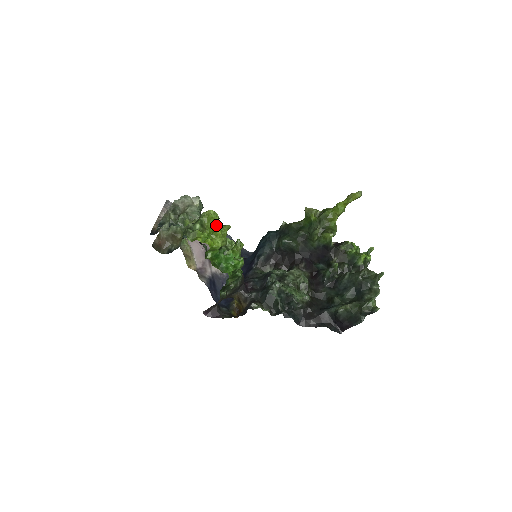
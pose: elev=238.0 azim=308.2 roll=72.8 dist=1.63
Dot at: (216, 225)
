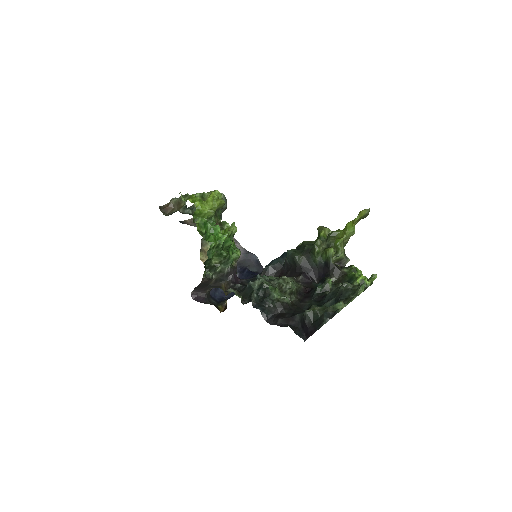
Dot at: (210, 195)
